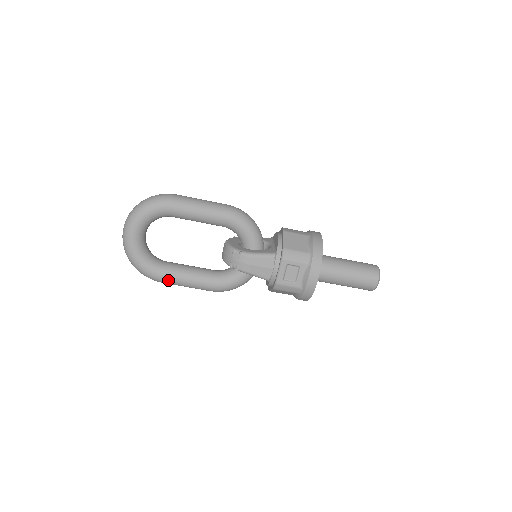
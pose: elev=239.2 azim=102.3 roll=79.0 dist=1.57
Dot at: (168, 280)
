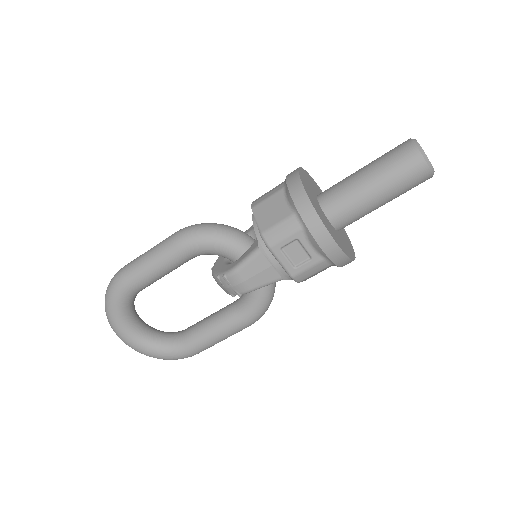
Dot at: (198, 349)
